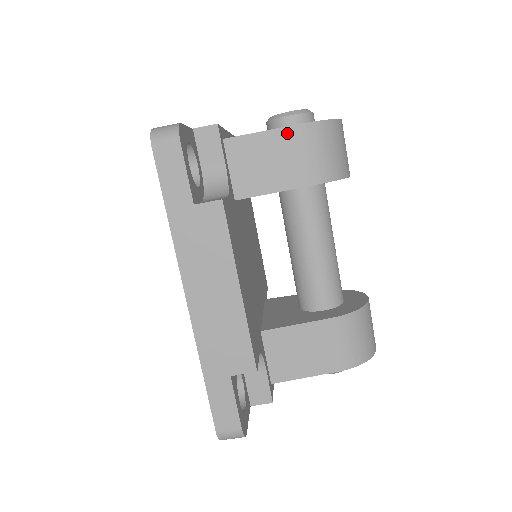
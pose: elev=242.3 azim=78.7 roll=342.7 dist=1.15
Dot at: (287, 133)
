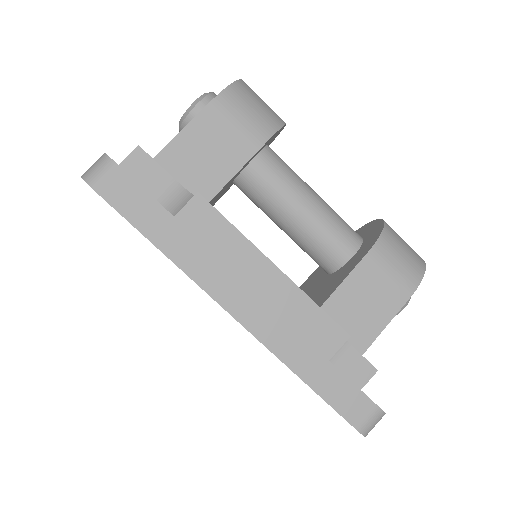
Dot at: (207, 115)
